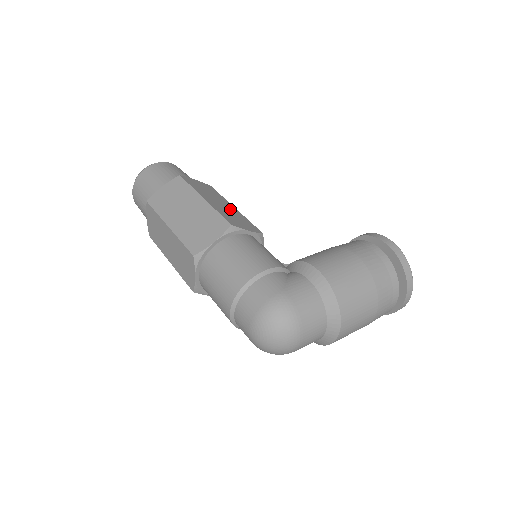
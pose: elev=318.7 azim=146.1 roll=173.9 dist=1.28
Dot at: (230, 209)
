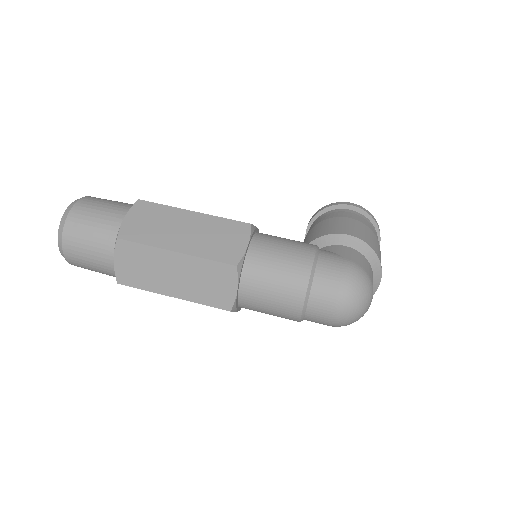
Dot at: occluded
